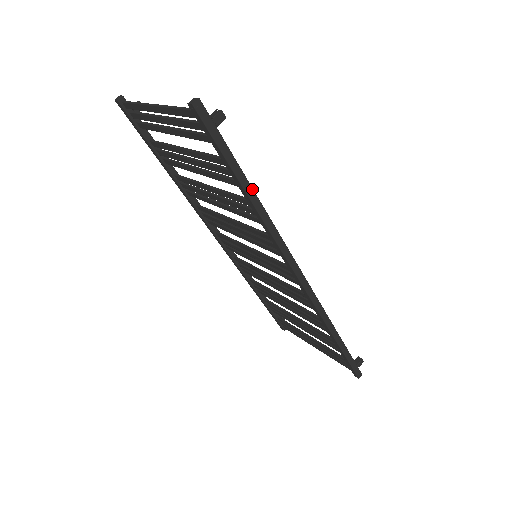
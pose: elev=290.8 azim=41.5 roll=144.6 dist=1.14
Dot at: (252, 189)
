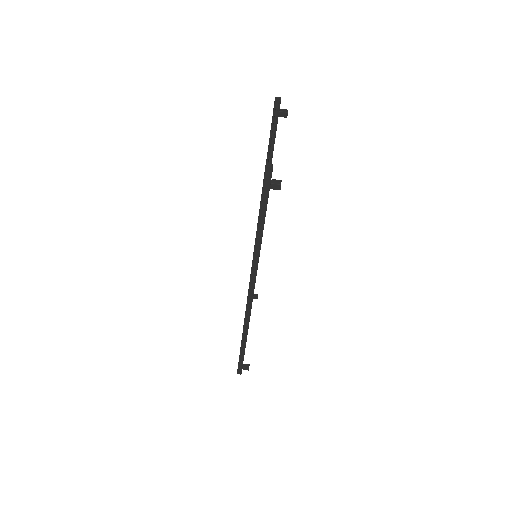
Dot at: (262, 233)
